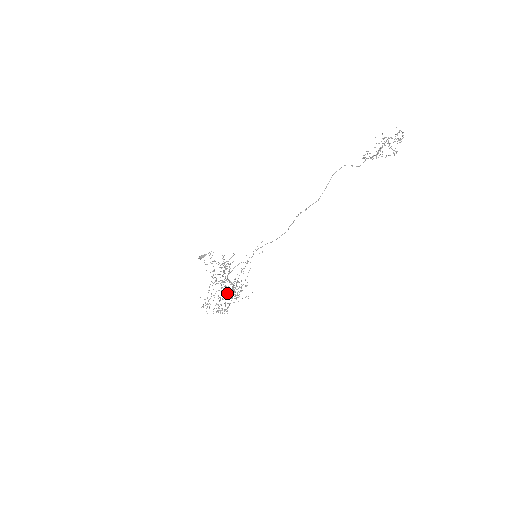
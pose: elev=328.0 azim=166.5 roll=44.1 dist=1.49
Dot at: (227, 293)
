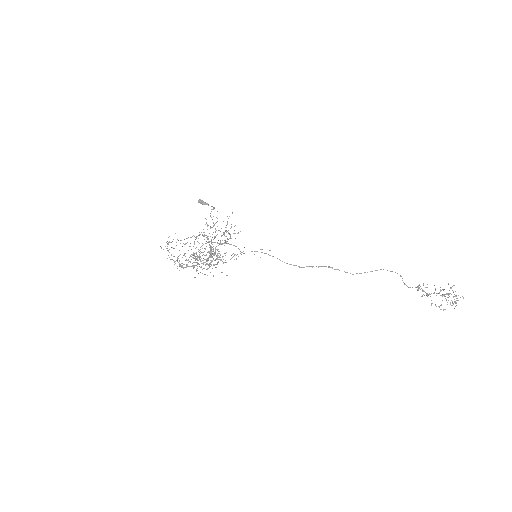
Dot at: occluded
